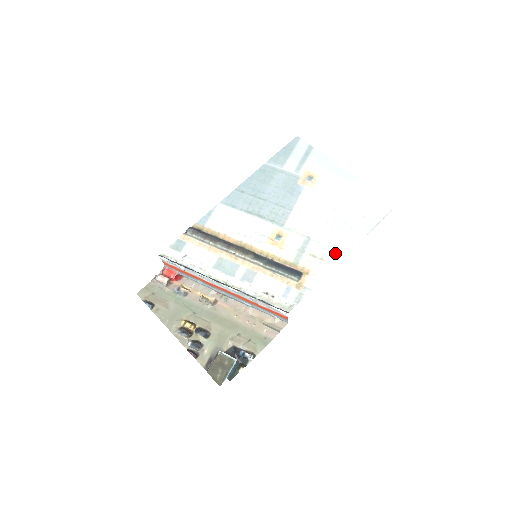
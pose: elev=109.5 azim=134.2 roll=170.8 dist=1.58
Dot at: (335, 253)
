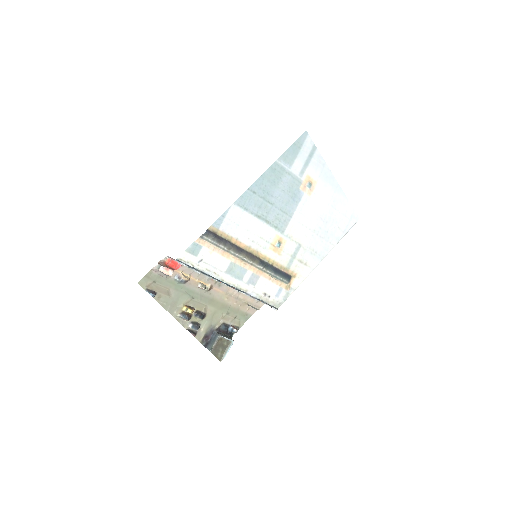
Dot at: (315, 259)
